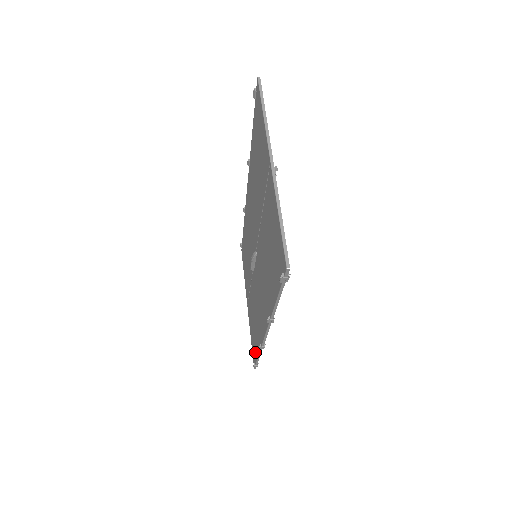
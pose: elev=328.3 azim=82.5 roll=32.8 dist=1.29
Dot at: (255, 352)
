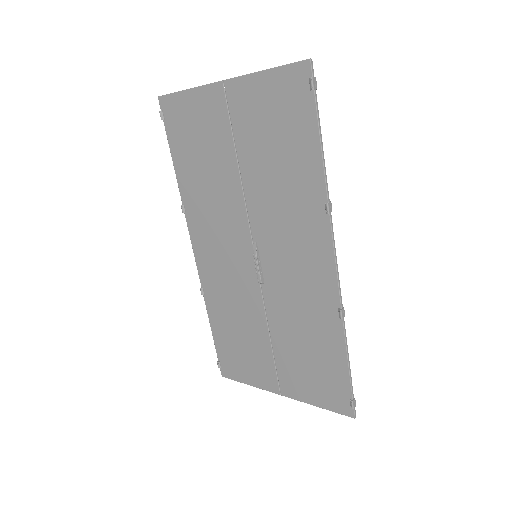
Dot at: (339, 377)
